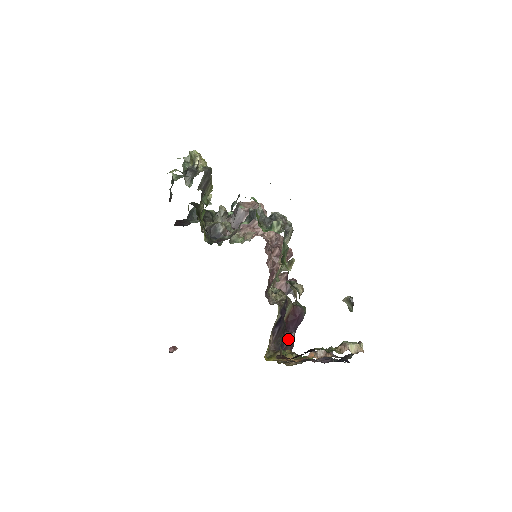
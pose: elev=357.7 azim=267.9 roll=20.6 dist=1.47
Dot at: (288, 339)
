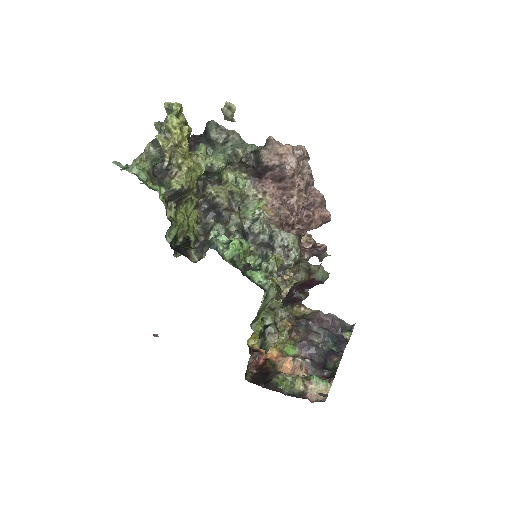
Dot at: (296, 300)
